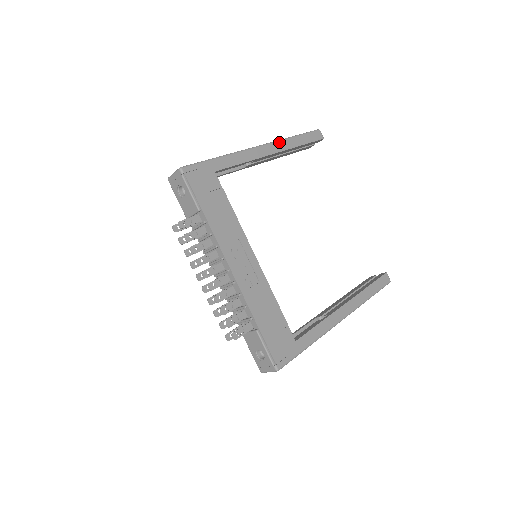
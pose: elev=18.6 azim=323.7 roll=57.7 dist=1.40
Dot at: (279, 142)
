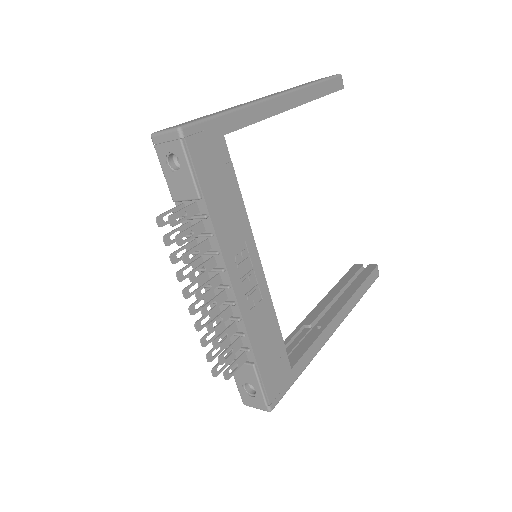
Dot at: (300, 90)
